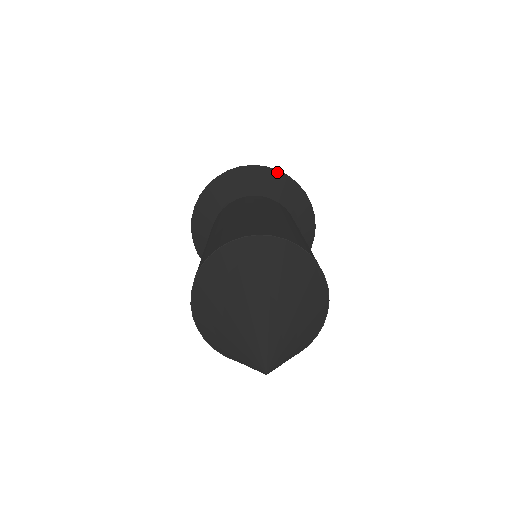
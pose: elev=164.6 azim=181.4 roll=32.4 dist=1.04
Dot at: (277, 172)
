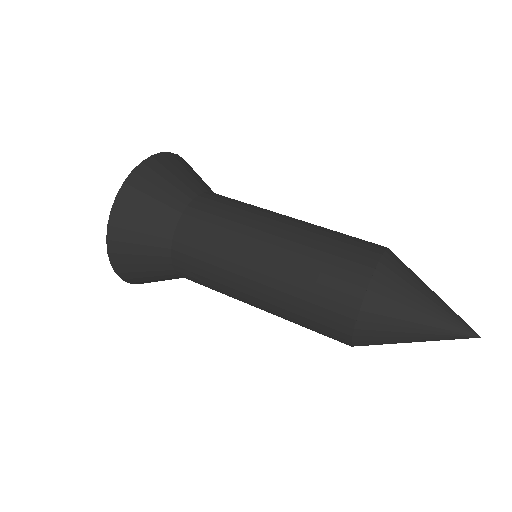
Dot at: occluded
